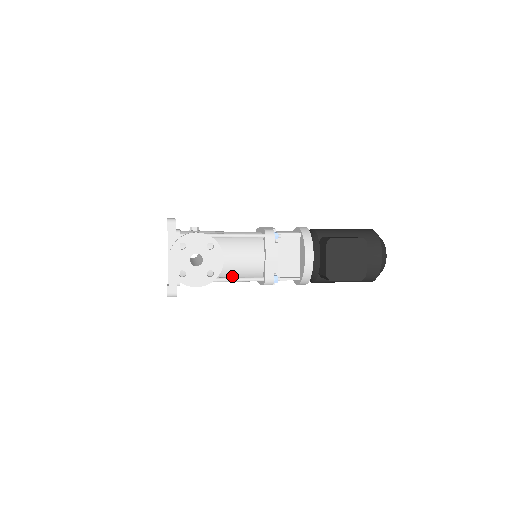
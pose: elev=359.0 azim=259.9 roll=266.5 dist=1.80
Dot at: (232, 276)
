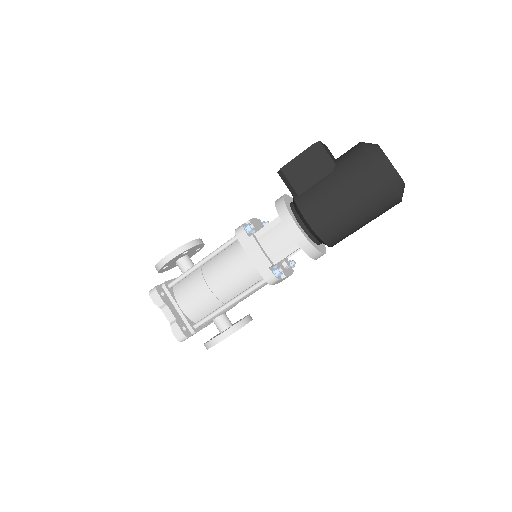
Dot at: (216, 261)
